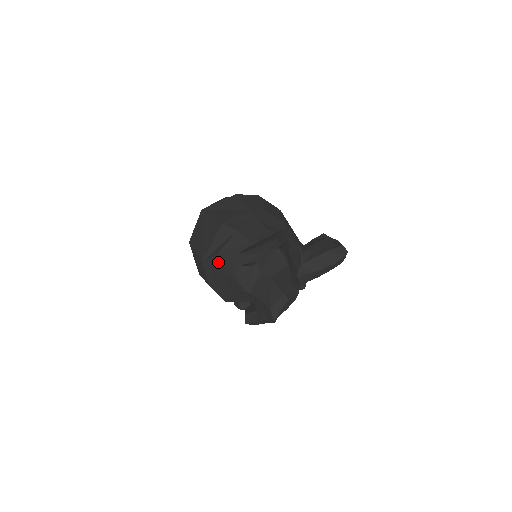
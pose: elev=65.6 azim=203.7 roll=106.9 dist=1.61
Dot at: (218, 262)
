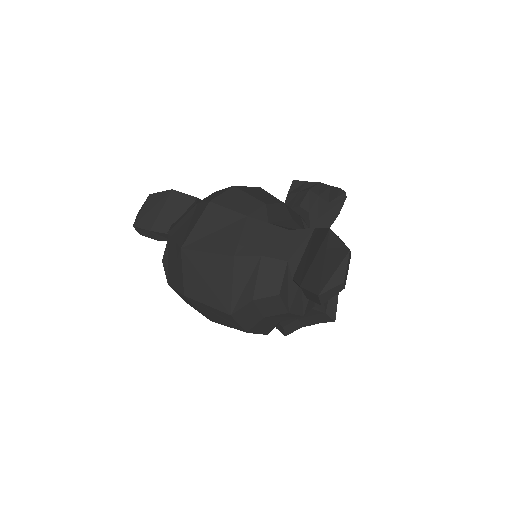
Dot at: (257, 306)
